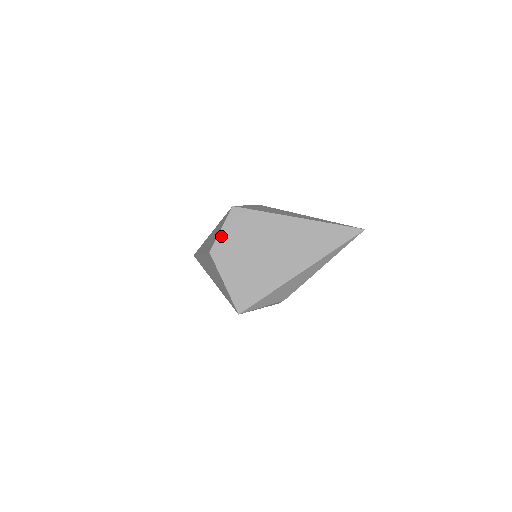
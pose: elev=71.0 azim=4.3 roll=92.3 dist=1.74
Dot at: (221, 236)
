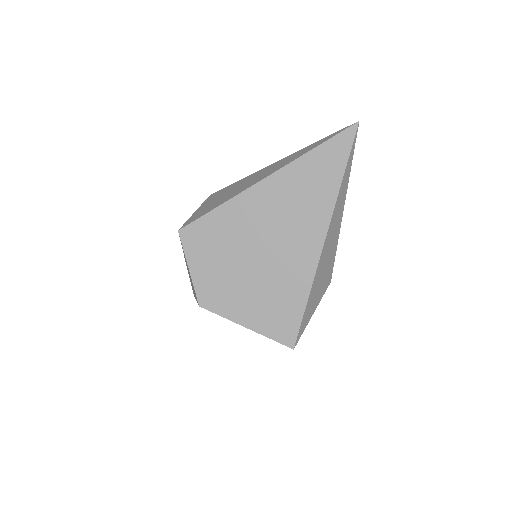
Dot at: (196, 277)
